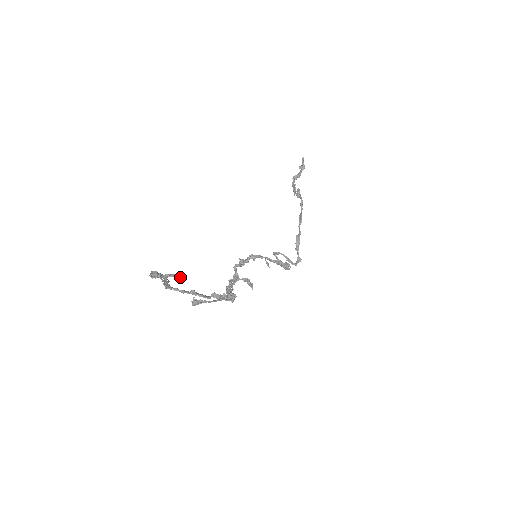
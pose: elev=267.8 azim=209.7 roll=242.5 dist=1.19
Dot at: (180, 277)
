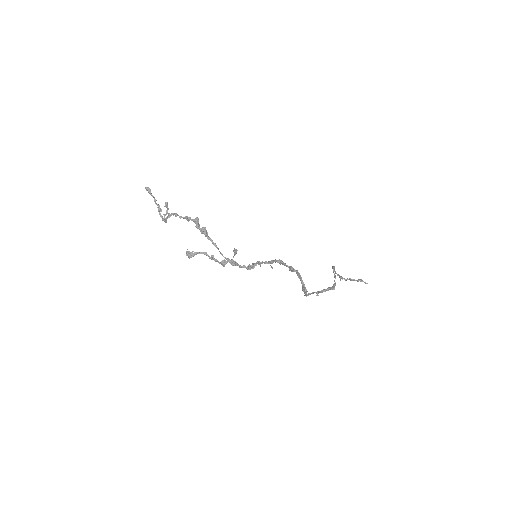
Dot at: (165, 203)
